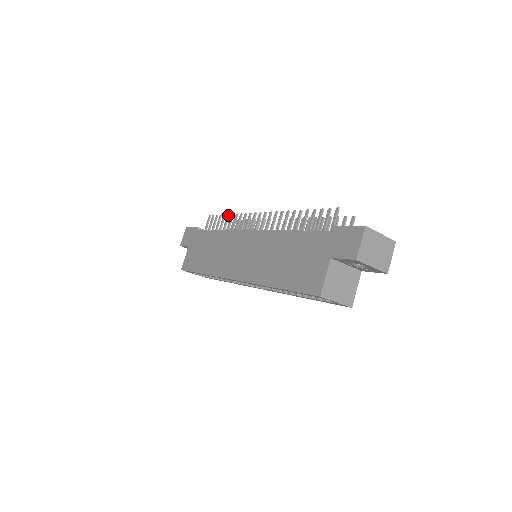
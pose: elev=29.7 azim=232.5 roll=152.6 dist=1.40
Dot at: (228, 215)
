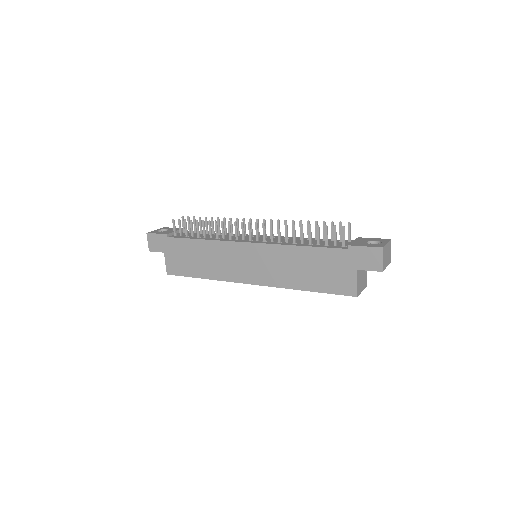
Dot at: (203, 222)
